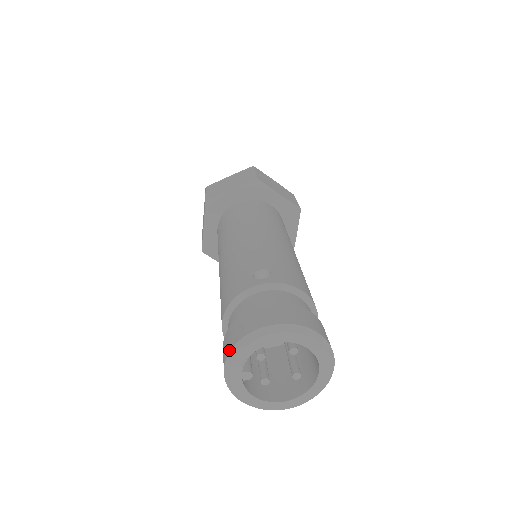
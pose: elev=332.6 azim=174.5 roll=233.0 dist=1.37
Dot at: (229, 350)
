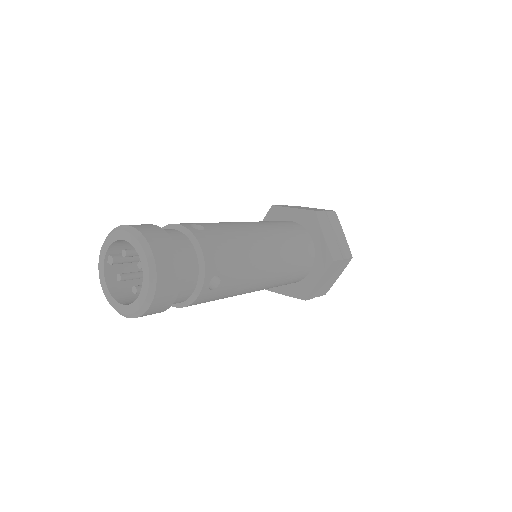
Dot at: occluded
